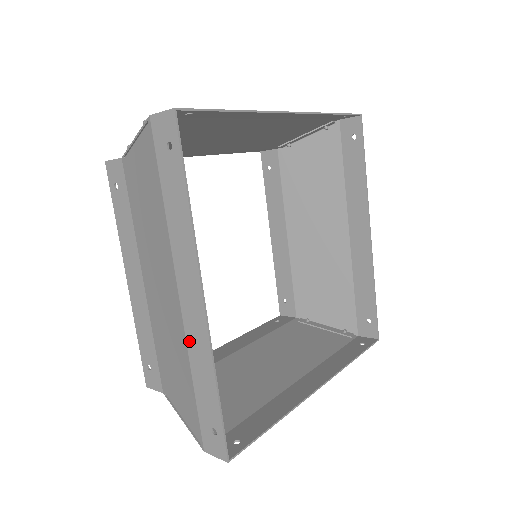
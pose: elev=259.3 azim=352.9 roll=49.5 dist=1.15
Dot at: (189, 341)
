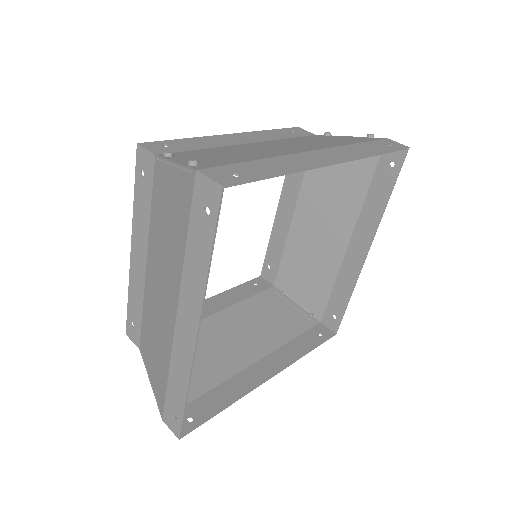
Dot at: (174, 352)
